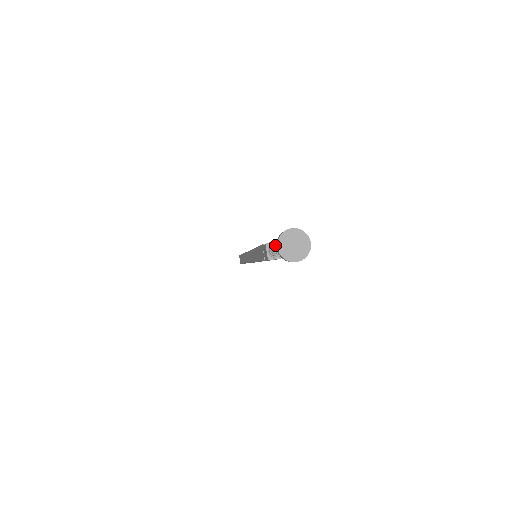
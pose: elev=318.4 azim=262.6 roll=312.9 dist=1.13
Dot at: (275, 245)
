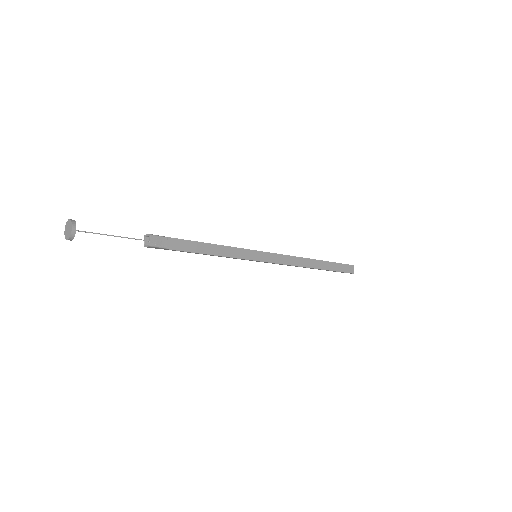
Dot at: (153, 237)
